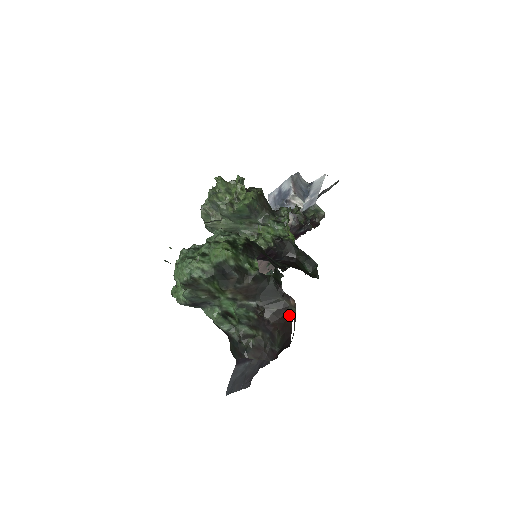
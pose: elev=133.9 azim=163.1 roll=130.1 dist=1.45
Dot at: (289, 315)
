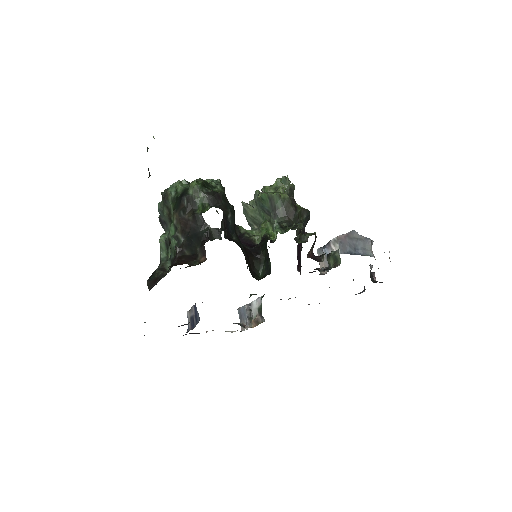
Dot at: (188, 262)
